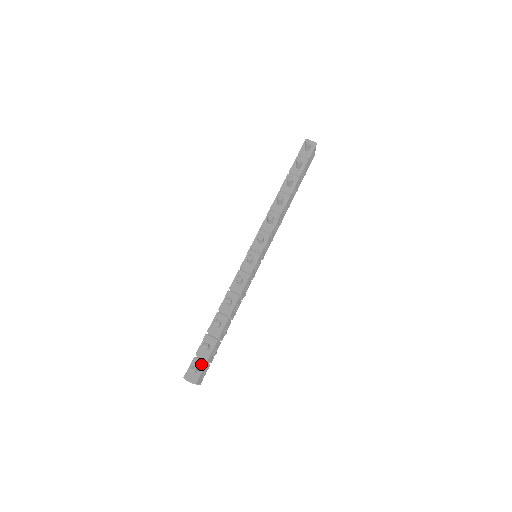
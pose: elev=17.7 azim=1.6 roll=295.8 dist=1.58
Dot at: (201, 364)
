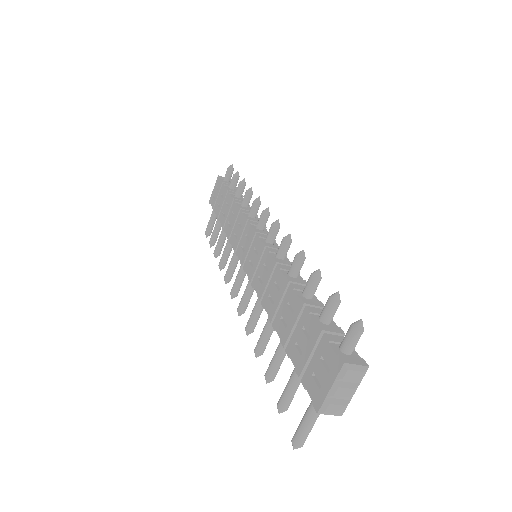
Dot at: occluded
